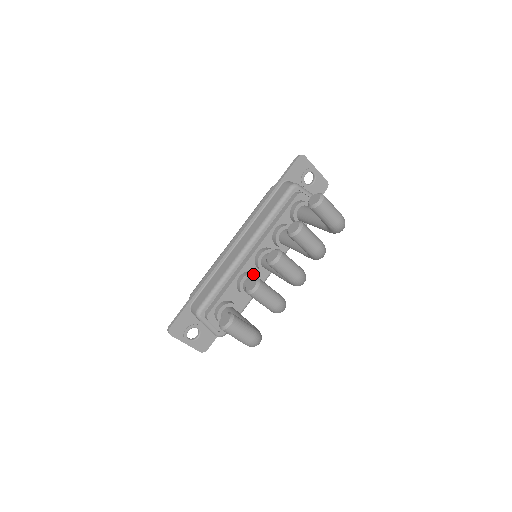
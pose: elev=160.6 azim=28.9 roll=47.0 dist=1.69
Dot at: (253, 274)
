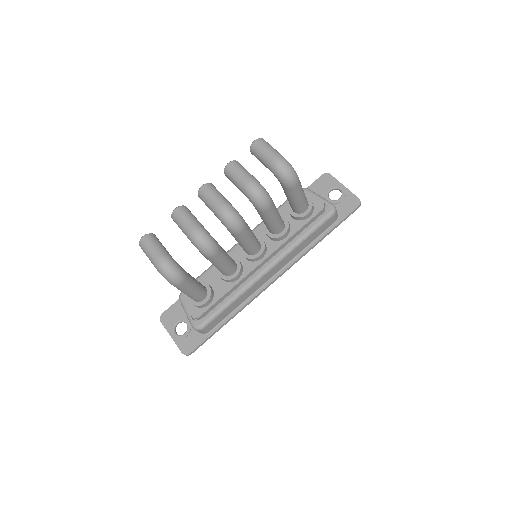
Dot at: (234, 258)
